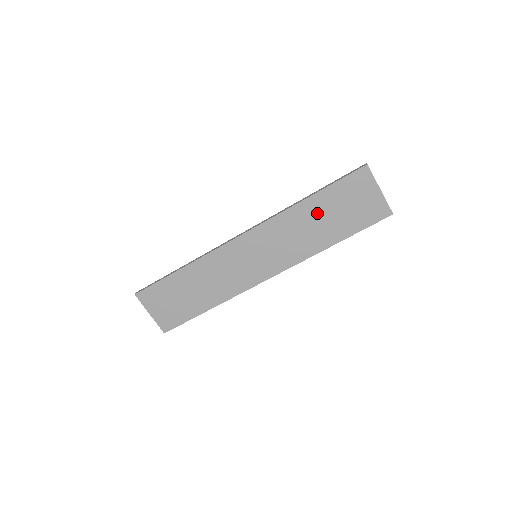
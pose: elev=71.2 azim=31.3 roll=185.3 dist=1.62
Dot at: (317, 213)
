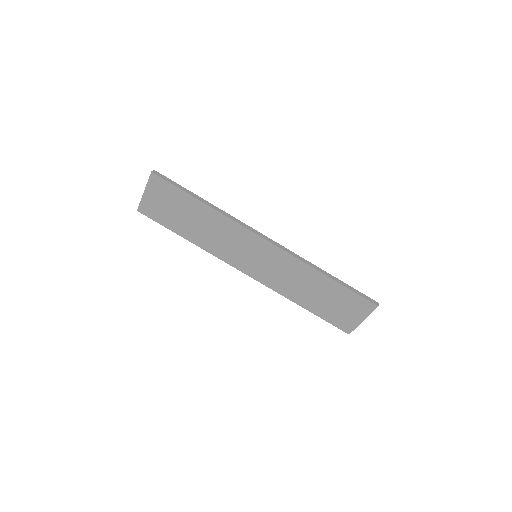
Dot at: (320, 287)
